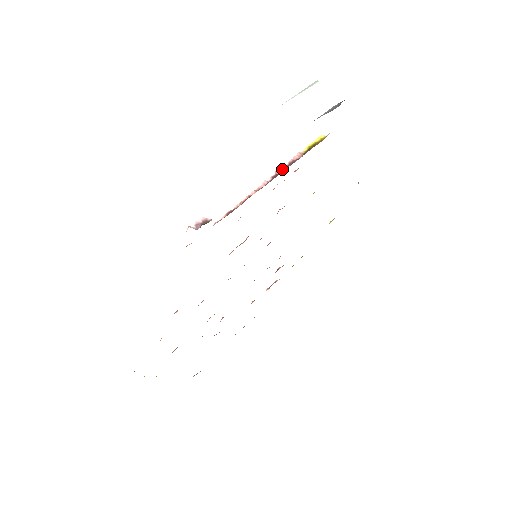
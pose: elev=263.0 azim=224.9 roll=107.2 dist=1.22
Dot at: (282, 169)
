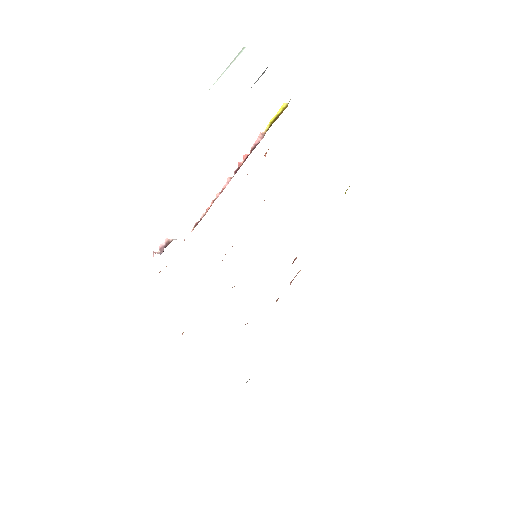
Dot at: (244, 159)
